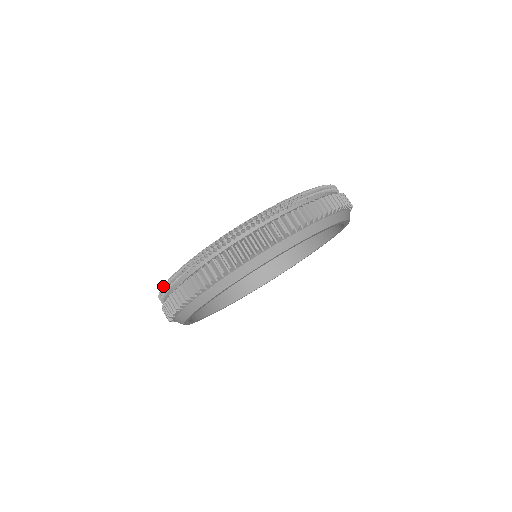
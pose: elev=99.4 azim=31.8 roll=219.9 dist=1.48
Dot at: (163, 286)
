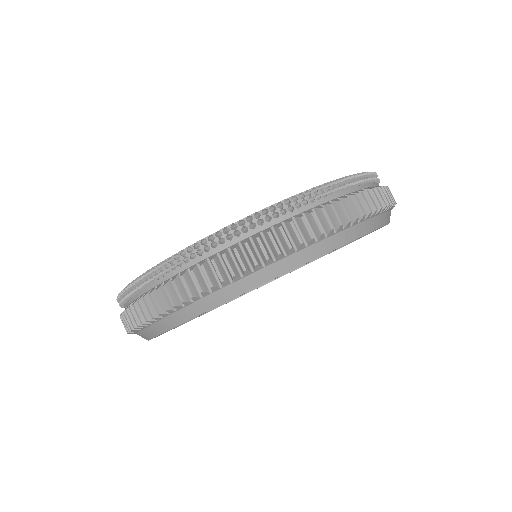
Dot at: (234, 223)
